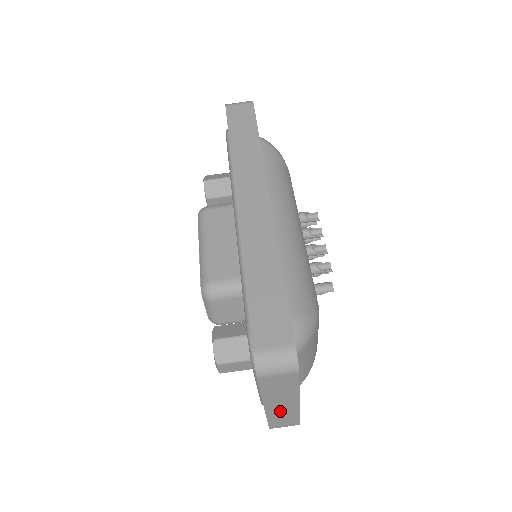
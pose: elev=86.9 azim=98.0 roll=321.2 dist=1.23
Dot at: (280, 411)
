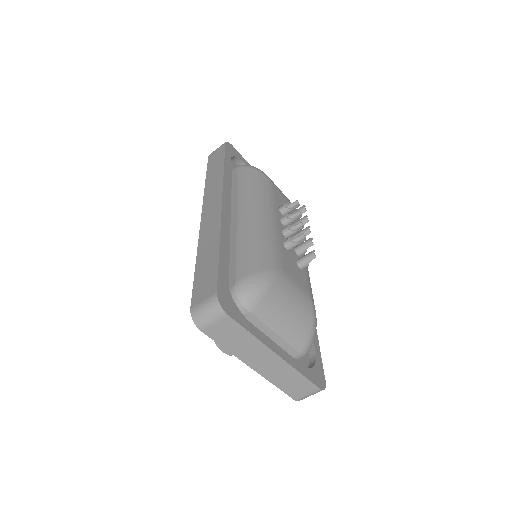
Dot at: (274, 372)
